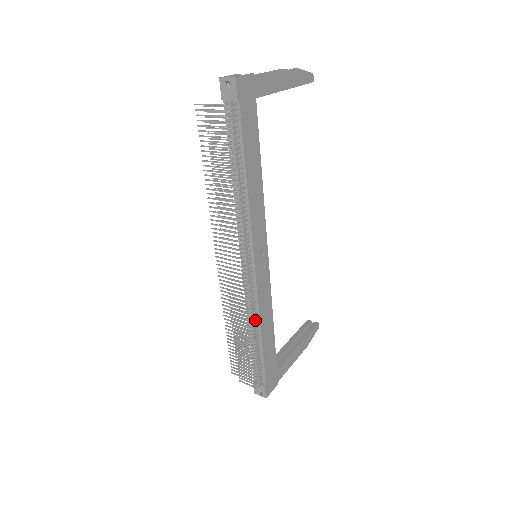
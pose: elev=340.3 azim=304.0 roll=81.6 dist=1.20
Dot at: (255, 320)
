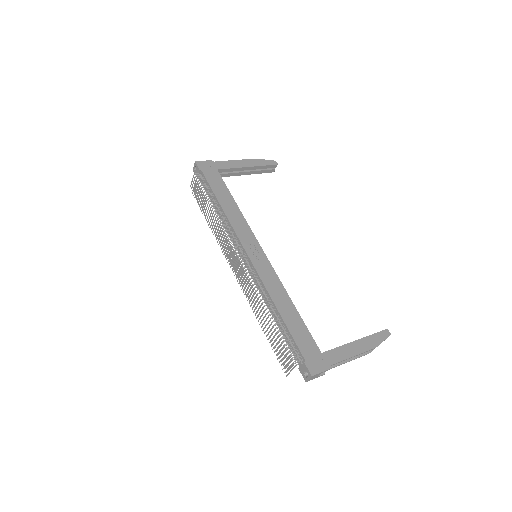
Dot at: (266, 297)
